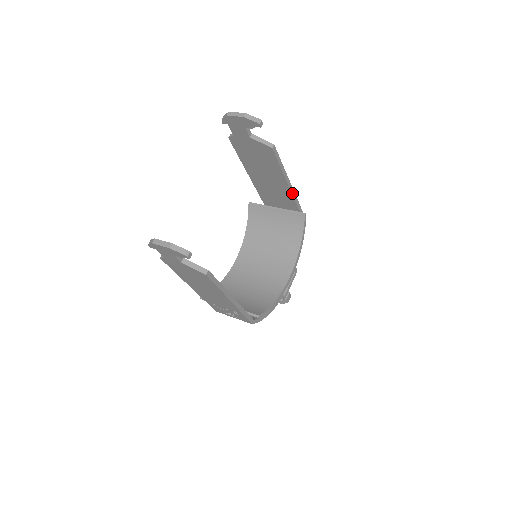
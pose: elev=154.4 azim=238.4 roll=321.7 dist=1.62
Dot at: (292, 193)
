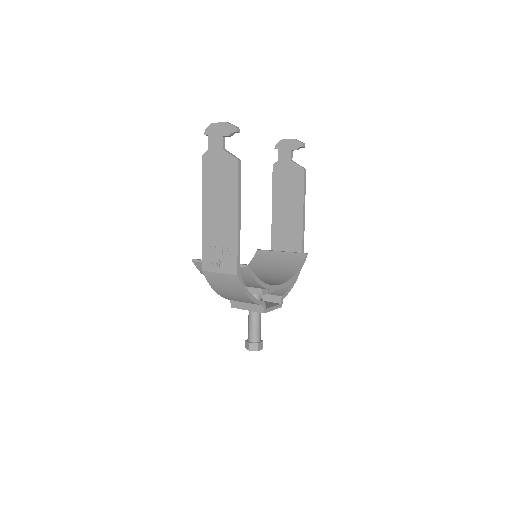
Dot at: (303, 227)
